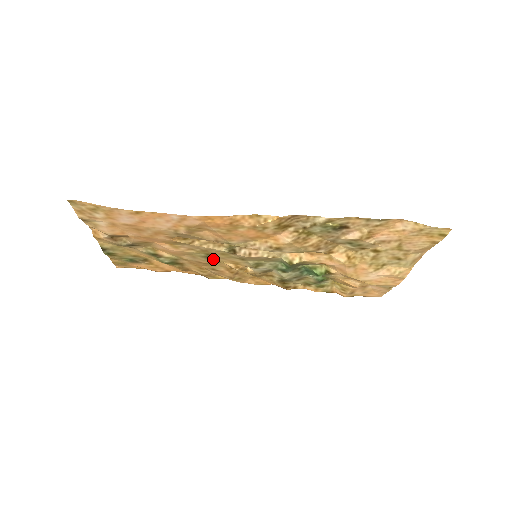
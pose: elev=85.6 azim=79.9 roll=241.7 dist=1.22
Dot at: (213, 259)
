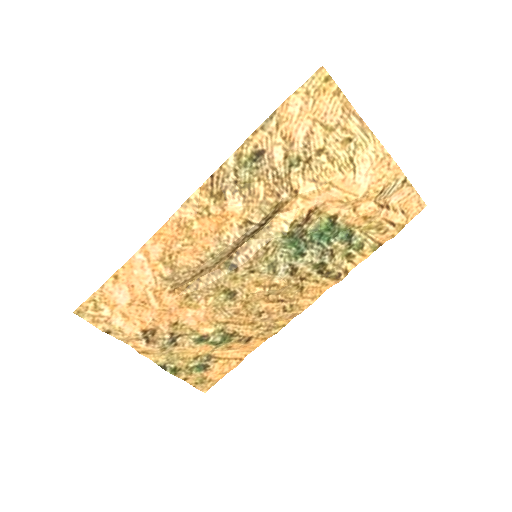
Dot at: (238, 296)
